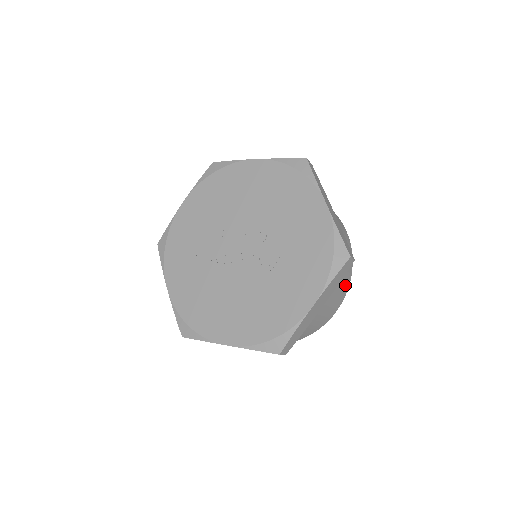
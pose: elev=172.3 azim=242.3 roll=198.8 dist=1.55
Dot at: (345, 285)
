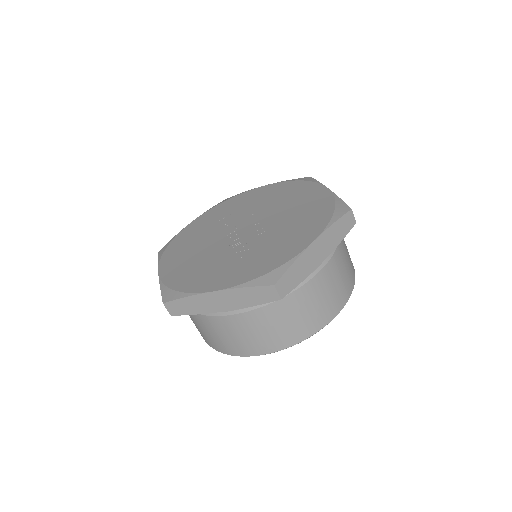
Dot at: (278, 339)
